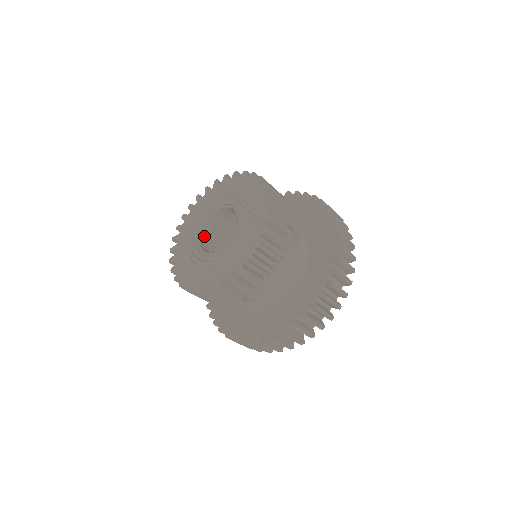
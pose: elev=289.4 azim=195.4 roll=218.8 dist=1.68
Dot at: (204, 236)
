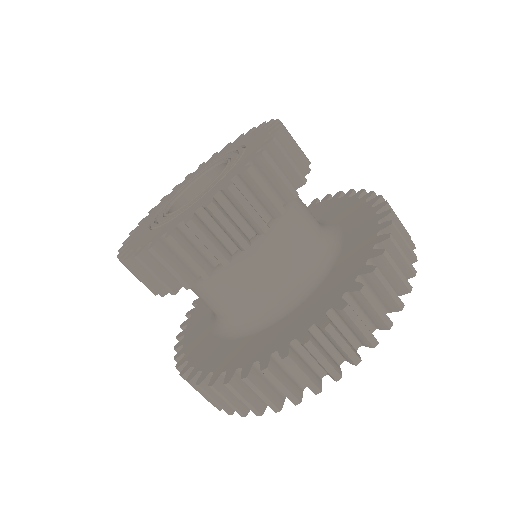
Dot at: occluded
